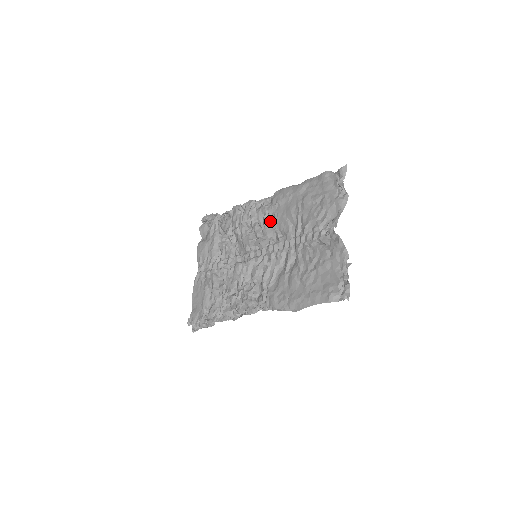
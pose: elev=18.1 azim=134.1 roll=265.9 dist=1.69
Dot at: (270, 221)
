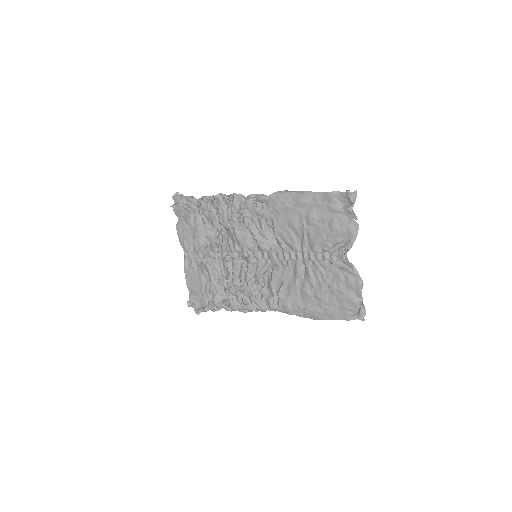
Dot at: (268, 225)
